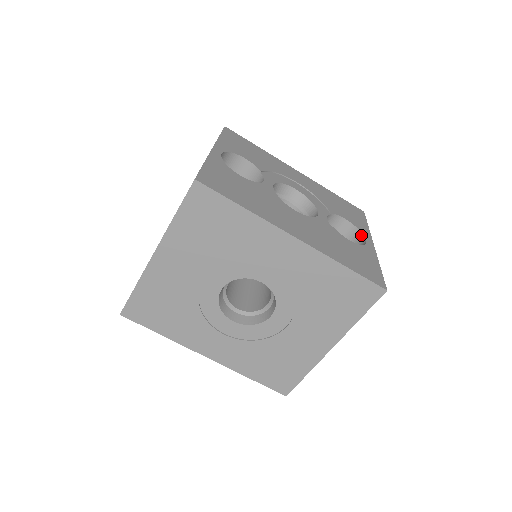
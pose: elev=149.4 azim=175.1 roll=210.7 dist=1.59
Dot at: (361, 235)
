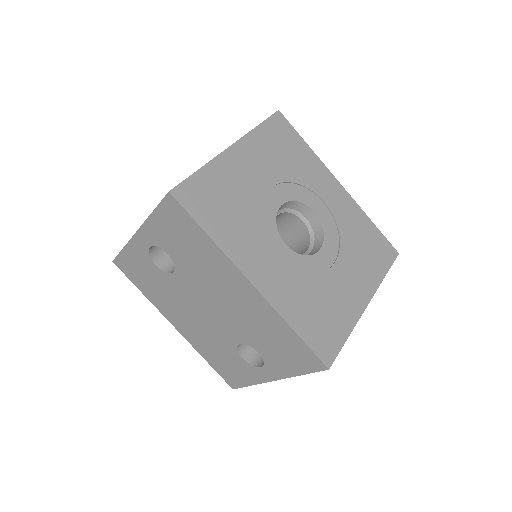
Dot at: occluded
